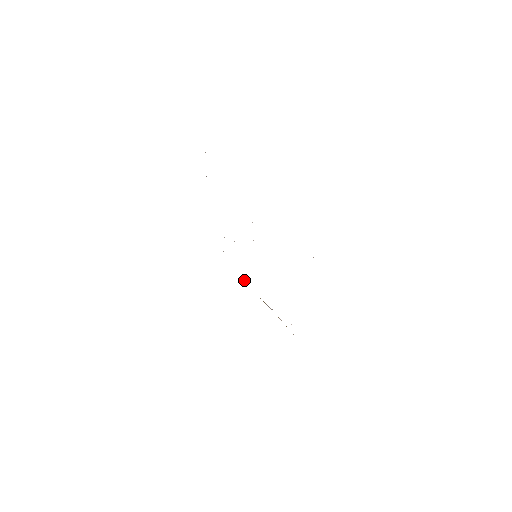
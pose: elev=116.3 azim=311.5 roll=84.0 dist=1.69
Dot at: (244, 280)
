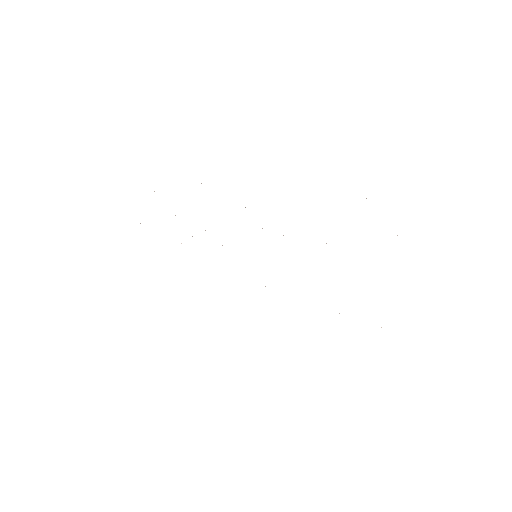
Dot at: occluded
